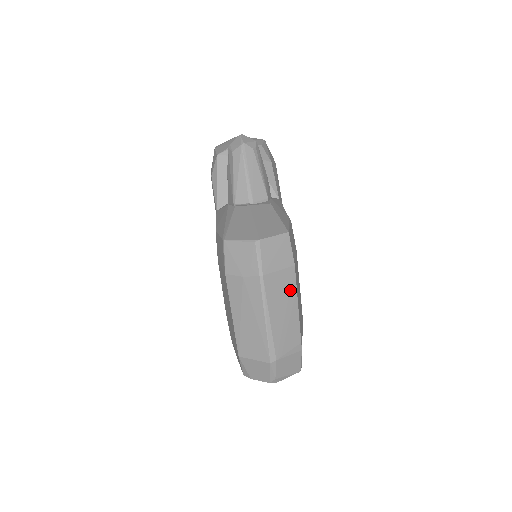
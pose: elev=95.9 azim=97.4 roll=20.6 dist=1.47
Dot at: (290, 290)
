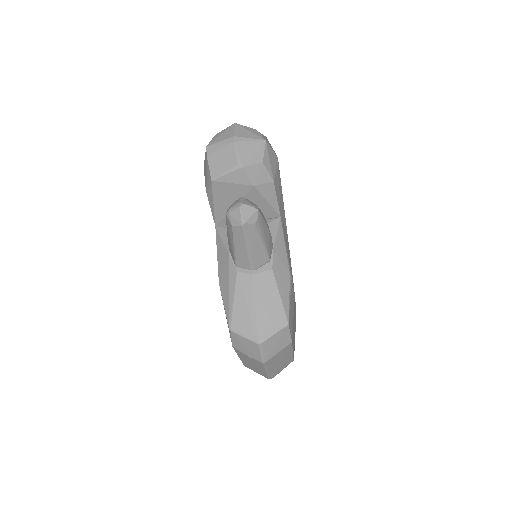
Dot at: (287, 352)
